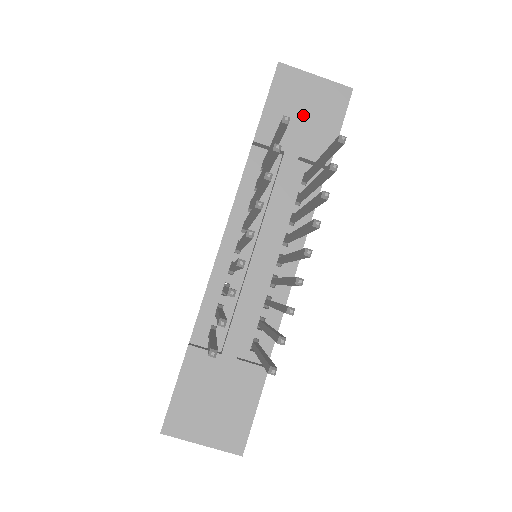
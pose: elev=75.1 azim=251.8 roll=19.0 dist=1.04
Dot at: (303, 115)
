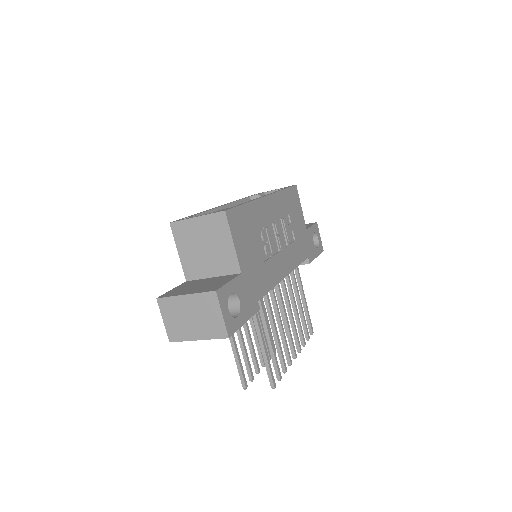
Dot at: occluded
